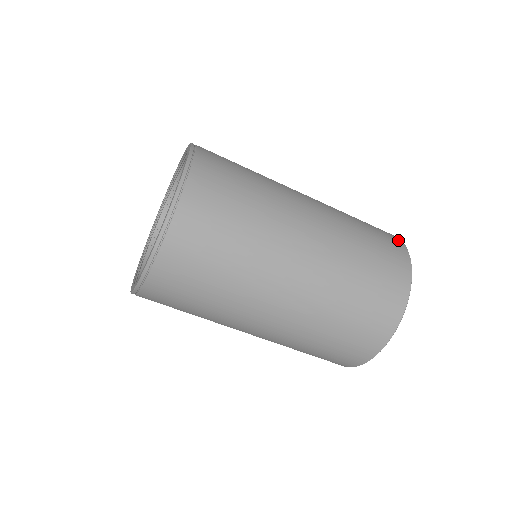
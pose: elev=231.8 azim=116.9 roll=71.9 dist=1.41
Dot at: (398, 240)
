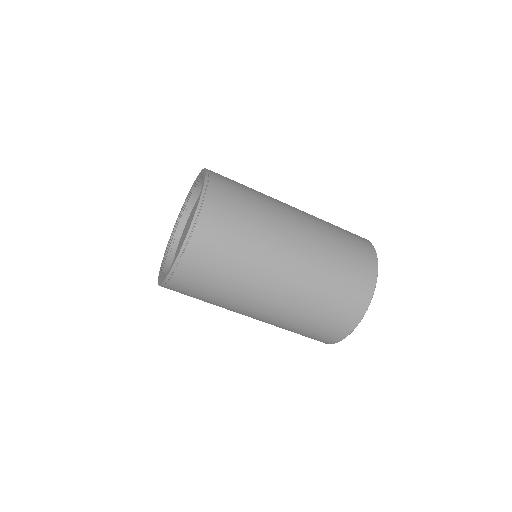
Dot at: (372, 280)
